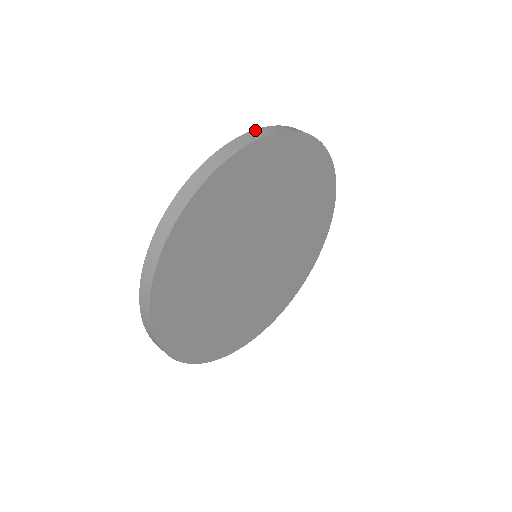
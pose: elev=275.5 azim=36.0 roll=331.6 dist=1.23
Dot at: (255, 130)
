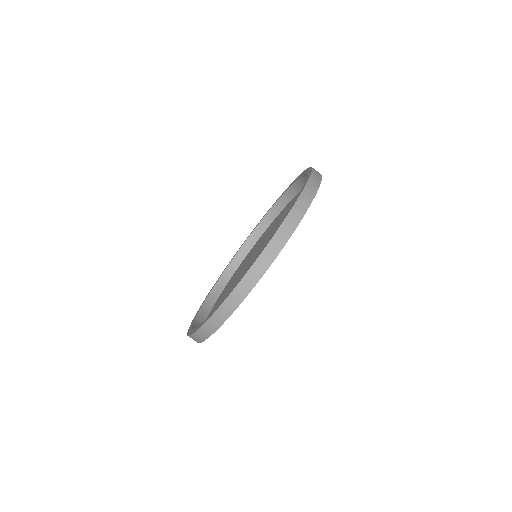
Dot at: (270, 242)
